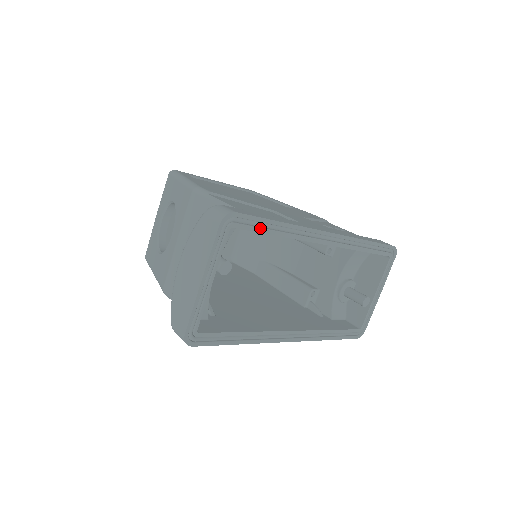
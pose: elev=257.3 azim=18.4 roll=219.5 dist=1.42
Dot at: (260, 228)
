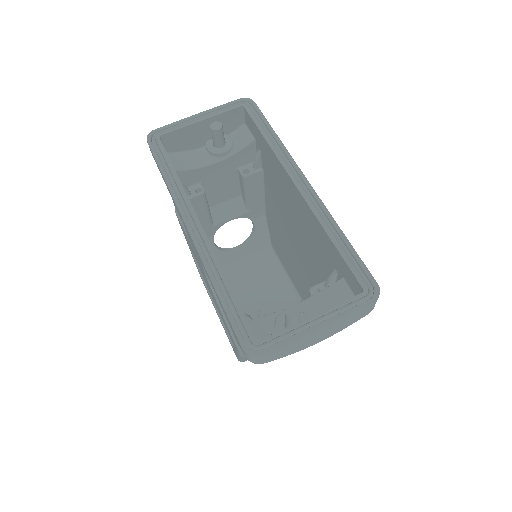
Dot at: (259, 123)
